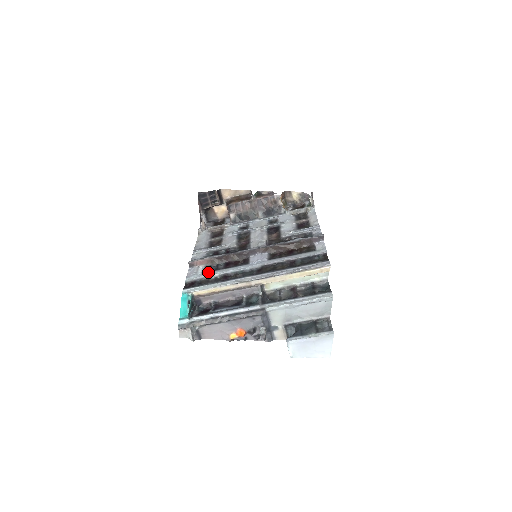
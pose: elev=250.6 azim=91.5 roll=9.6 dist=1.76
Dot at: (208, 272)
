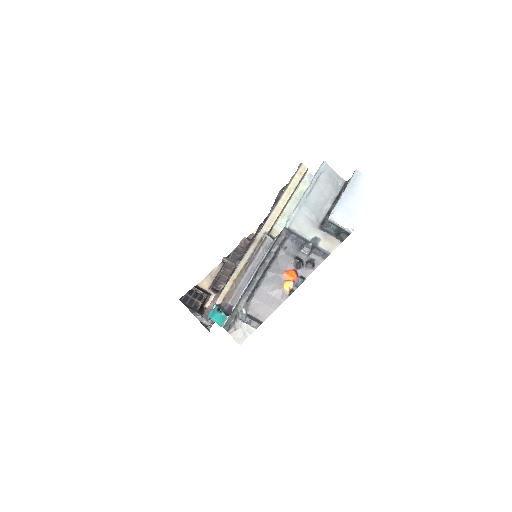
Dot at: occluded
